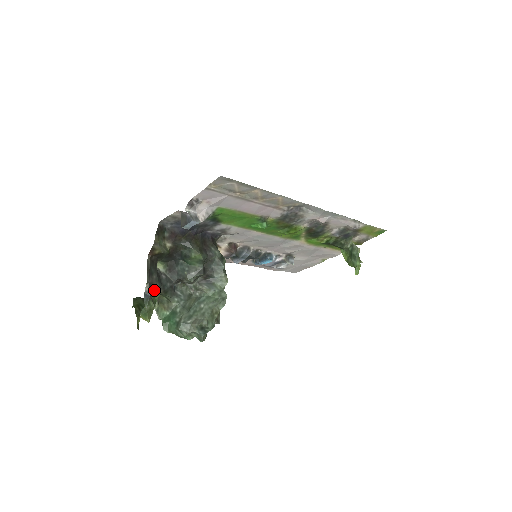
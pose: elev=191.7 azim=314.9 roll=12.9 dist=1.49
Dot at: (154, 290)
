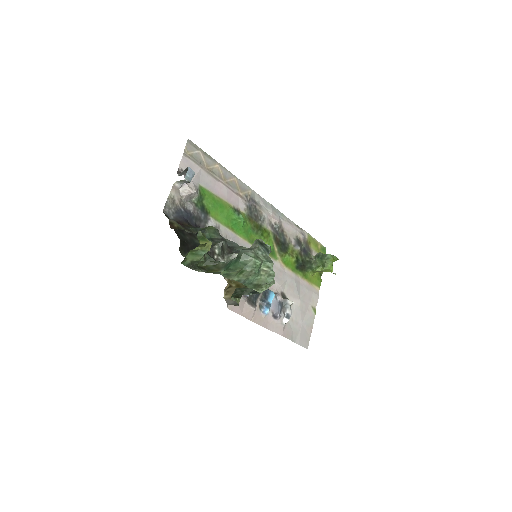
Dot at: (195, 238)
